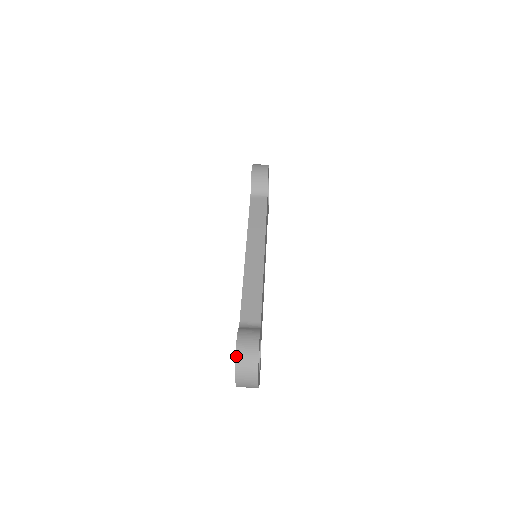
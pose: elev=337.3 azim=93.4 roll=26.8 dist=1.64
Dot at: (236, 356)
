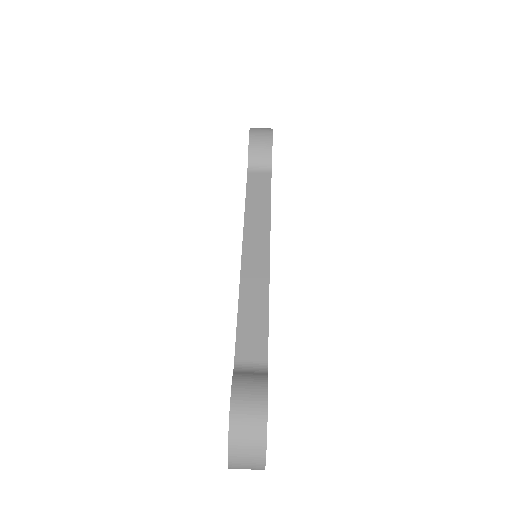
Dot at: (230, 424)
